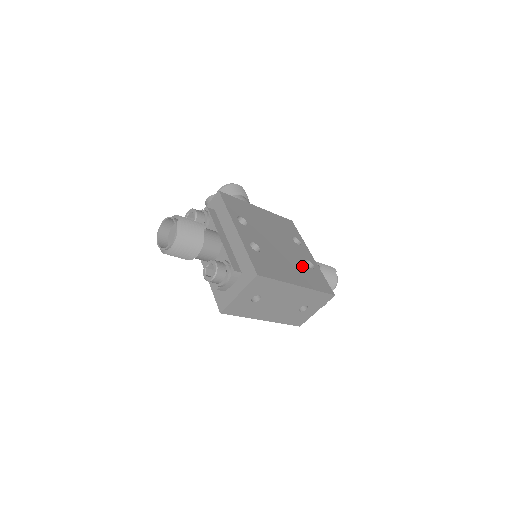
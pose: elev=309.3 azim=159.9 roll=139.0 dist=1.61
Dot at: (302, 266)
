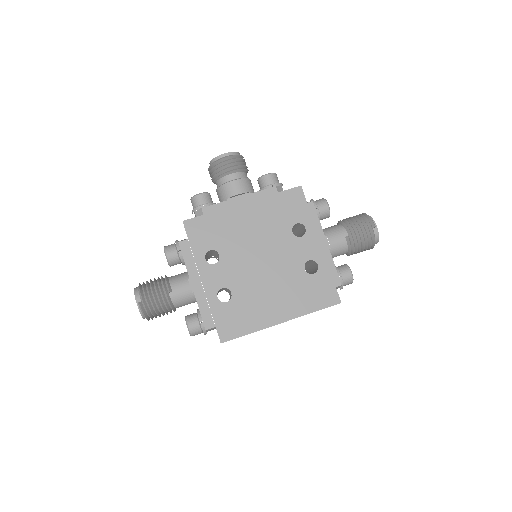
Dot at: (295, 280)
